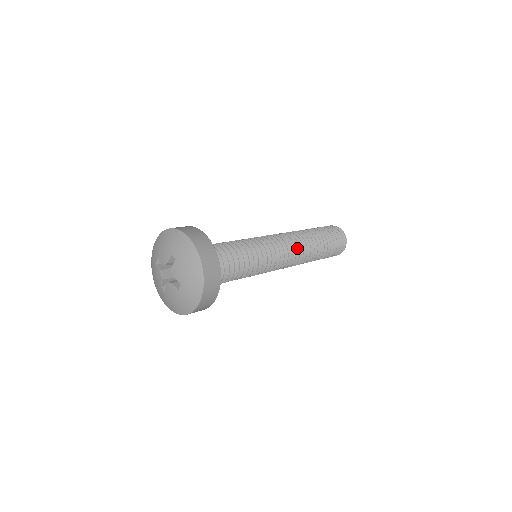
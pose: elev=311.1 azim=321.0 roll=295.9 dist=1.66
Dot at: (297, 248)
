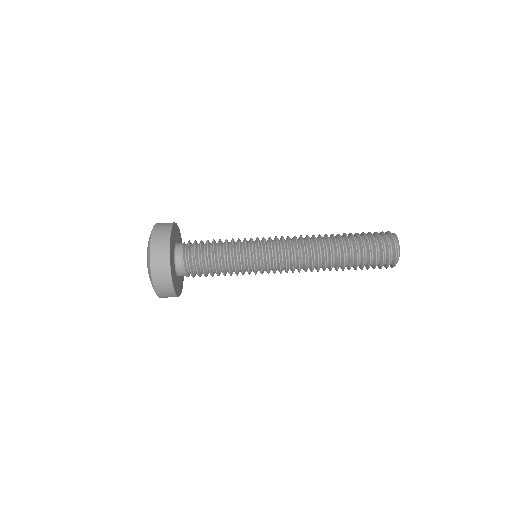
Dot at: (301, 241)
